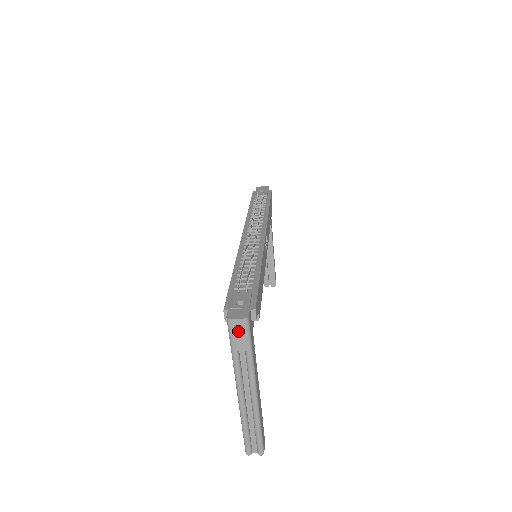
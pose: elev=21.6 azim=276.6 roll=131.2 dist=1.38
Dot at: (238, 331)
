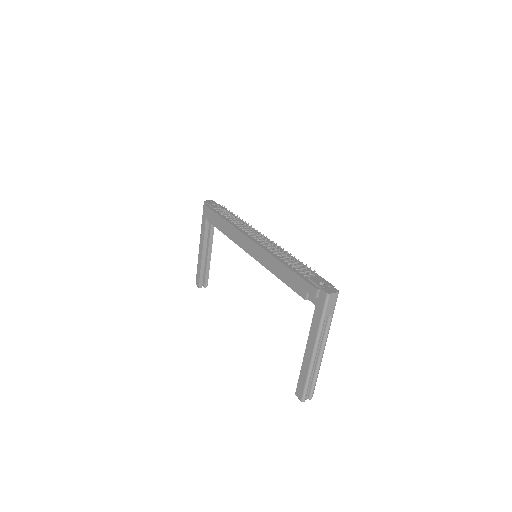
Dot at: (332, 302)
